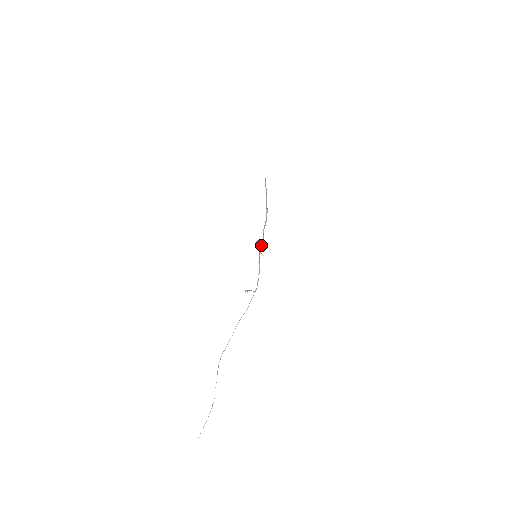
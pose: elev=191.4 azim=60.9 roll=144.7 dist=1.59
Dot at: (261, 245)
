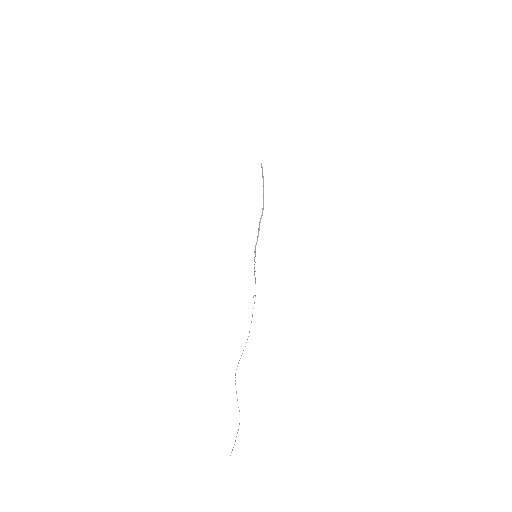
Dot at: occluded
